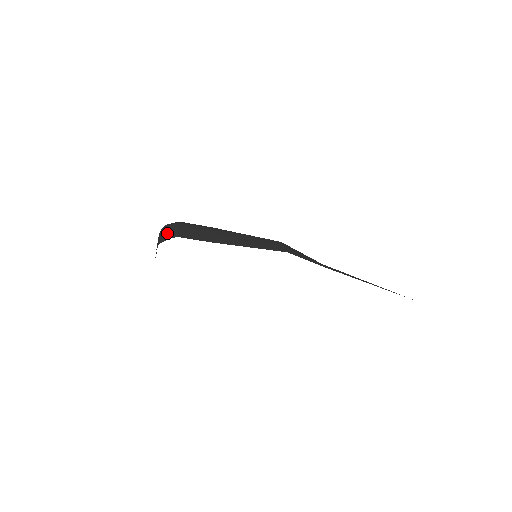
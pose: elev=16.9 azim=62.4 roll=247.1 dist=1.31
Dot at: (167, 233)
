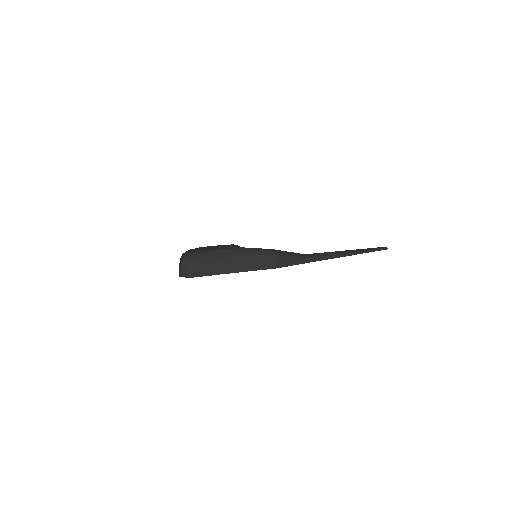
Dot at: (186, 270)
